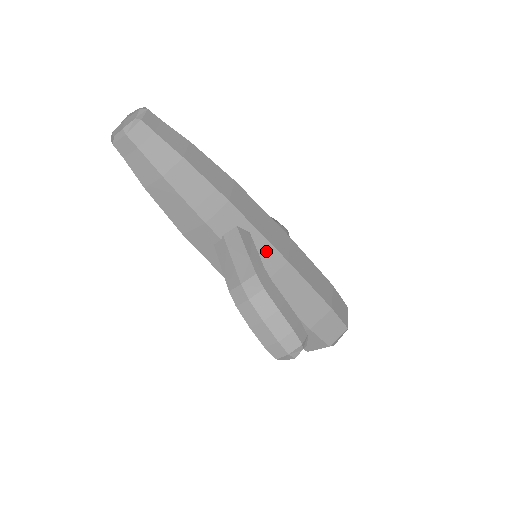
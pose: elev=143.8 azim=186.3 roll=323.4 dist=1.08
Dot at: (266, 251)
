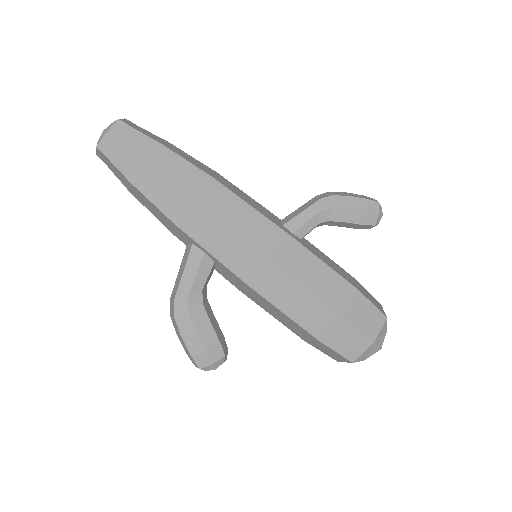
Dot at: (226, 270)
